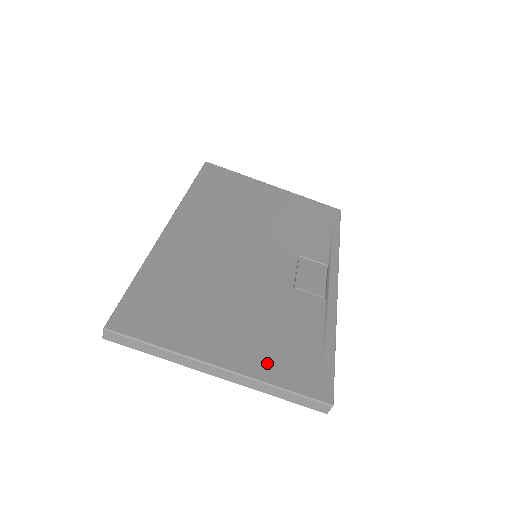
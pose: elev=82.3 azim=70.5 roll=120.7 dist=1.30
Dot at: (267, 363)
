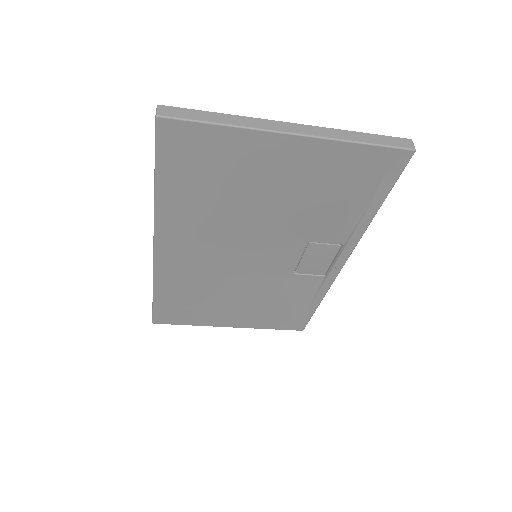
Dot at: (261, 322)
